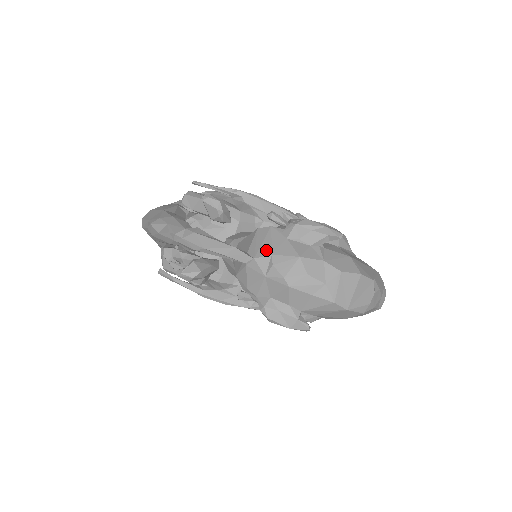
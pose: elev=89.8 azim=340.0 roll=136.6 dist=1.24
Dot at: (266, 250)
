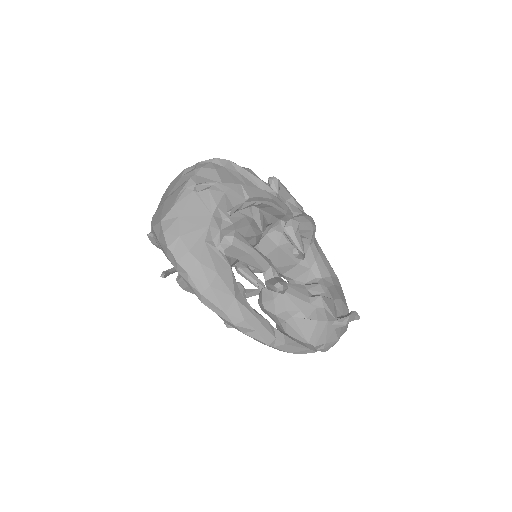
Dot at: (323, 341)
